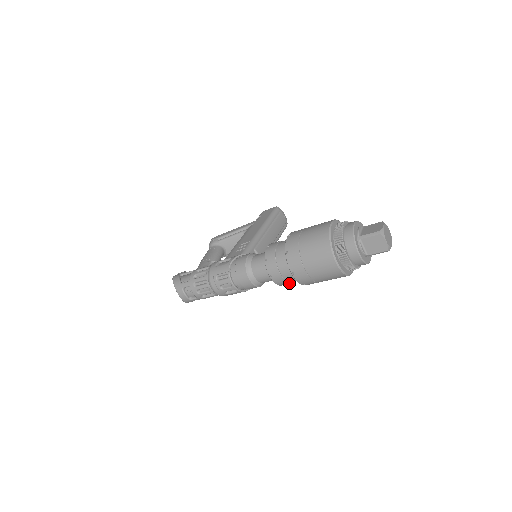
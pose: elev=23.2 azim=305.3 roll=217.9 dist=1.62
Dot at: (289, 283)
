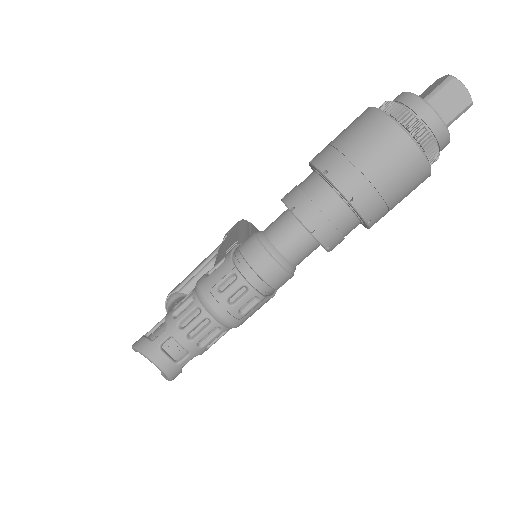
Dot at: (341, 238)
